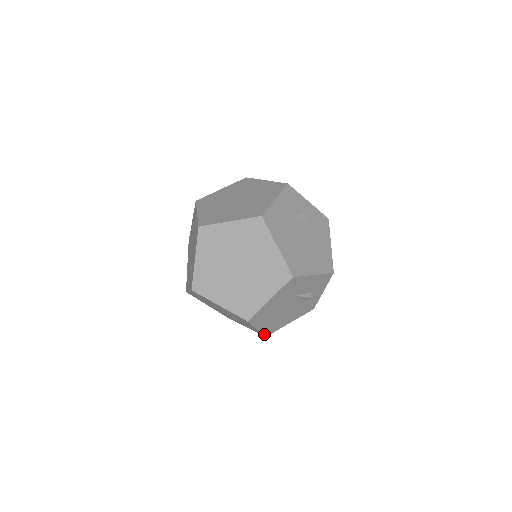
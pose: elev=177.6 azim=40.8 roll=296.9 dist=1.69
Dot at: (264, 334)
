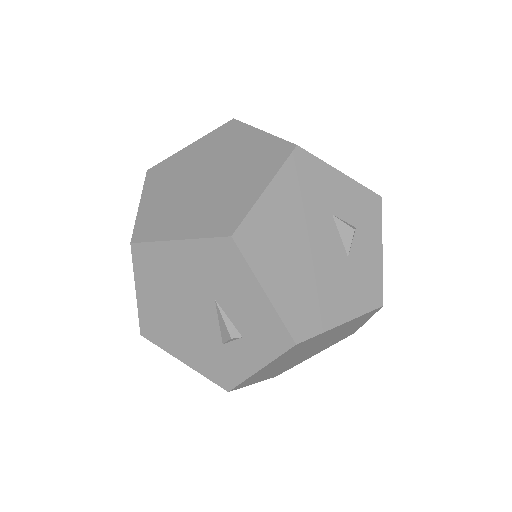
Dot at: (141, 323)
